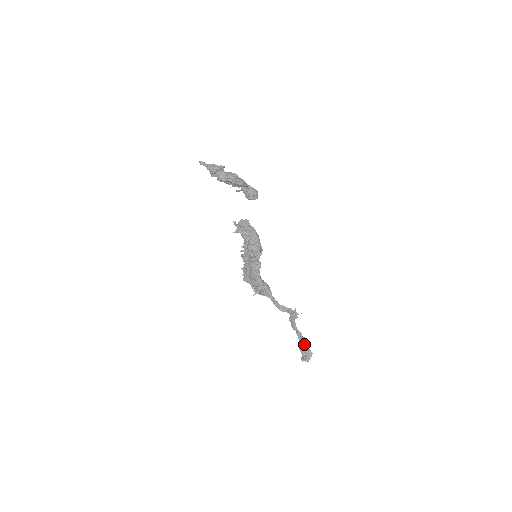
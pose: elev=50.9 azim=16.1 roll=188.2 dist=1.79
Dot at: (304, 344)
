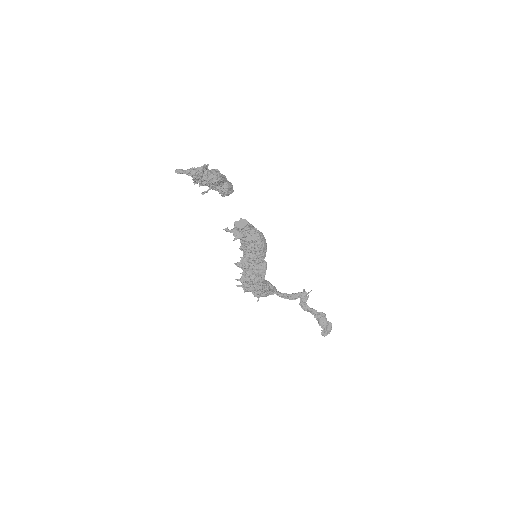
Dot at: (322, 319)
